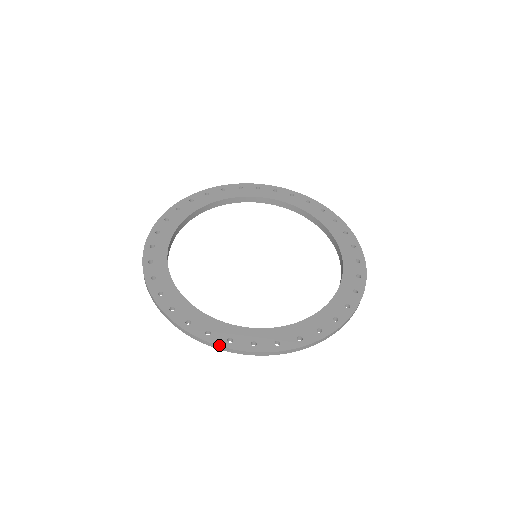
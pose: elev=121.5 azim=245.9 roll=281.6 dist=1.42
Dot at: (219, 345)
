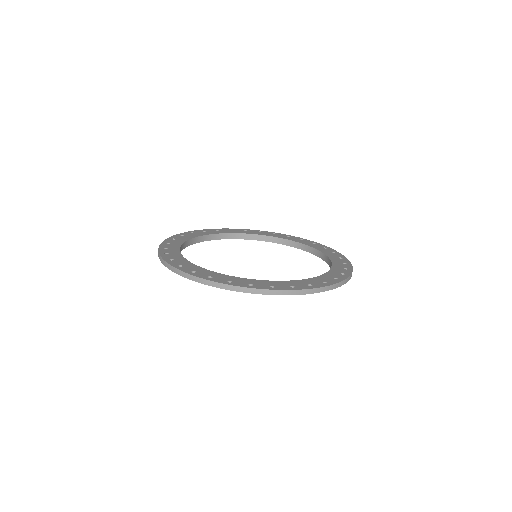
Dot at: (265, 289)
